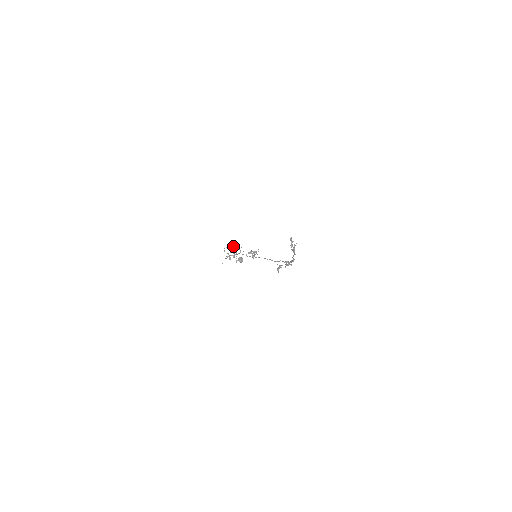
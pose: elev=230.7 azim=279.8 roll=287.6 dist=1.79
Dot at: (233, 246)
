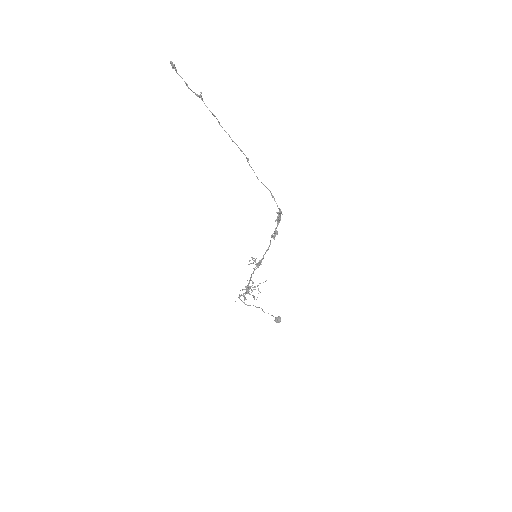
Dot at: (247, 287)
